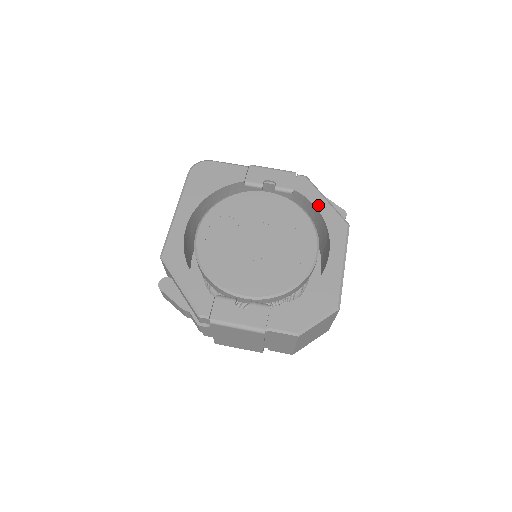
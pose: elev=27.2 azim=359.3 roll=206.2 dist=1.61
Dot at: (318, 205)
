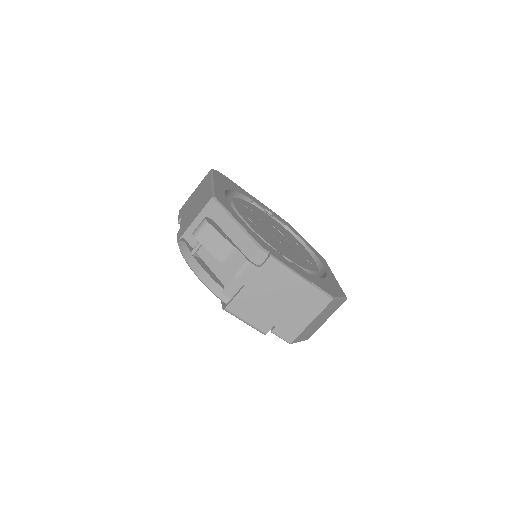
Dot at: (303, 240)
